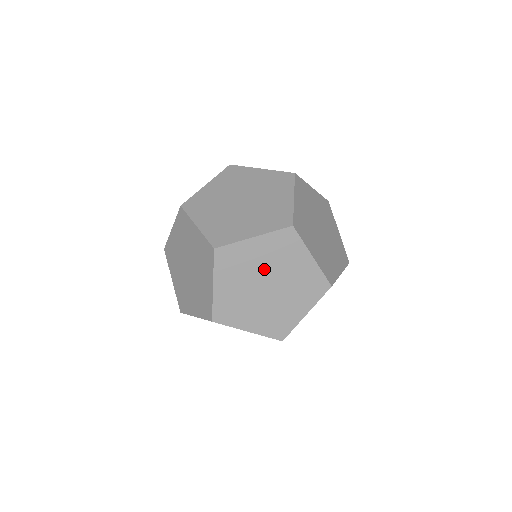
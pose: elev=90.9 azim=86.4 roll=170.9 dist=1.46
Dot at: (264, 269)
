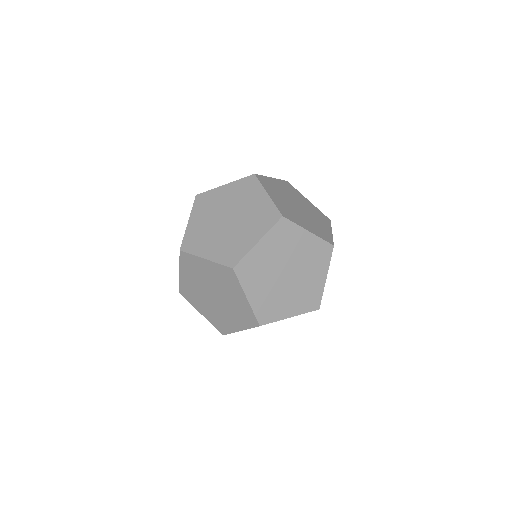
Dot at: (296, 259)
